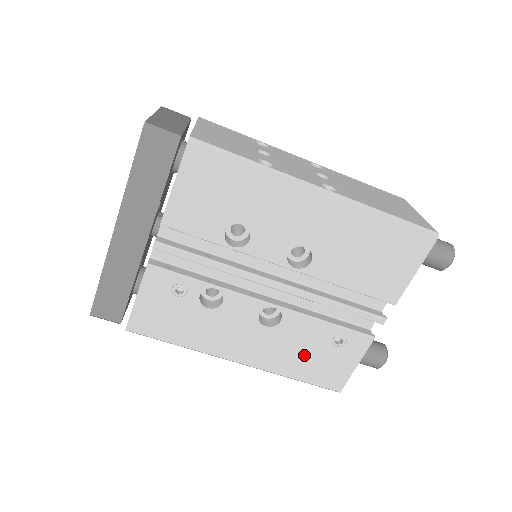
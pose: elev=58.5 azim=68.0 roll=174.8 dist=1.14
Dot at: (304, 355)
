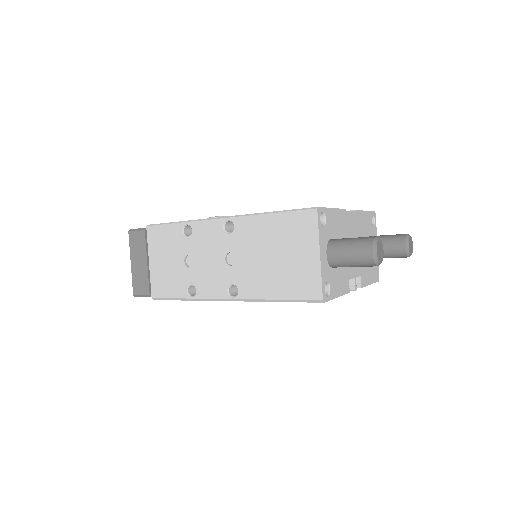
Dot at: occluded
